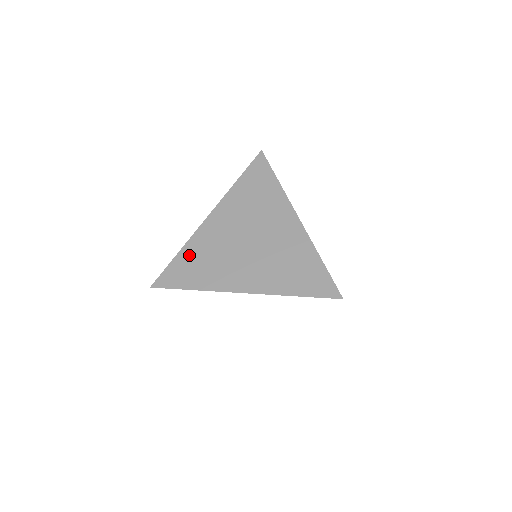
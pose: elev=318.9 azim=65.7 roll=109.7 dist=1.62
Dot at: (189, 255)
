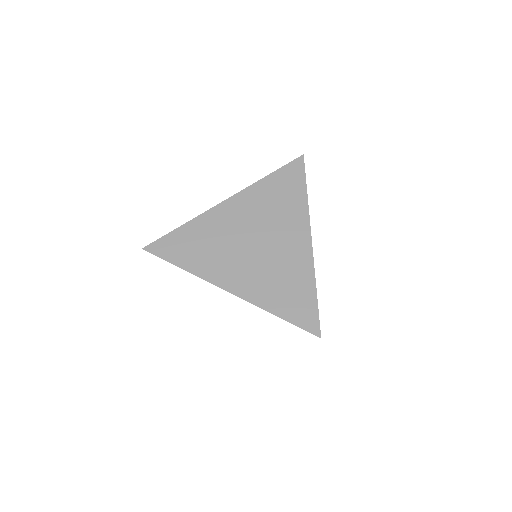
Dot at: occluded
